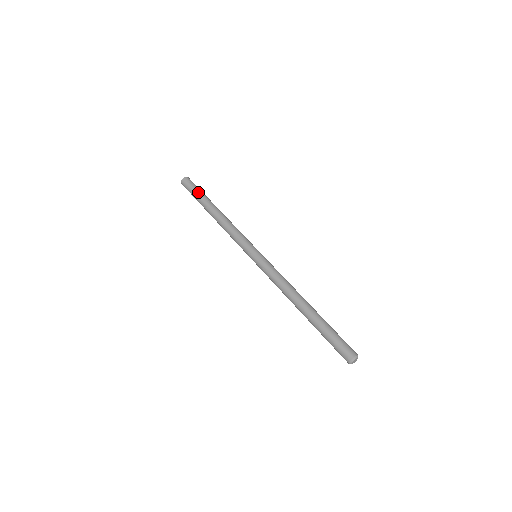
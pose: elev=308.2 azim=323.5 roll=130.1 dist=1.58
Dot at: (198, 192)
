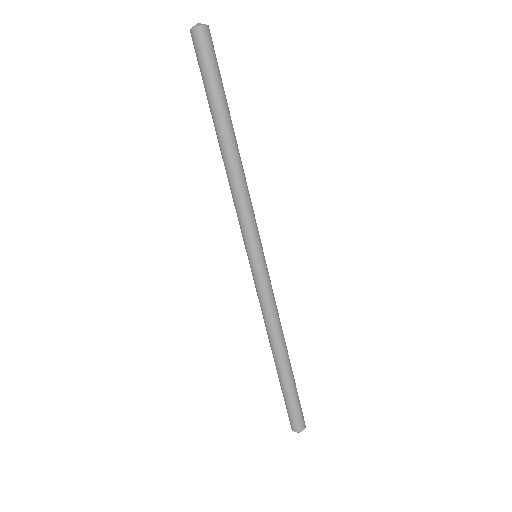
Dot at: (206, 86)
